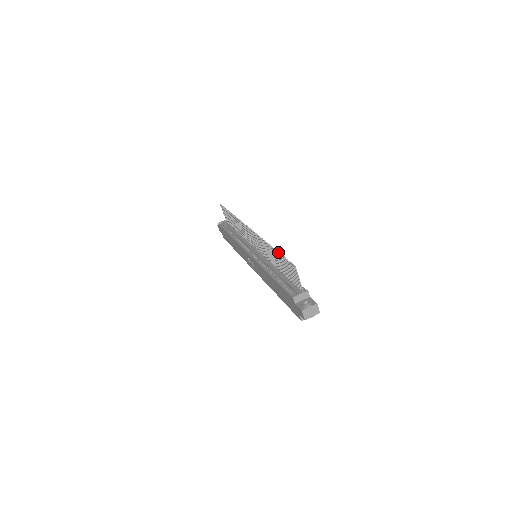
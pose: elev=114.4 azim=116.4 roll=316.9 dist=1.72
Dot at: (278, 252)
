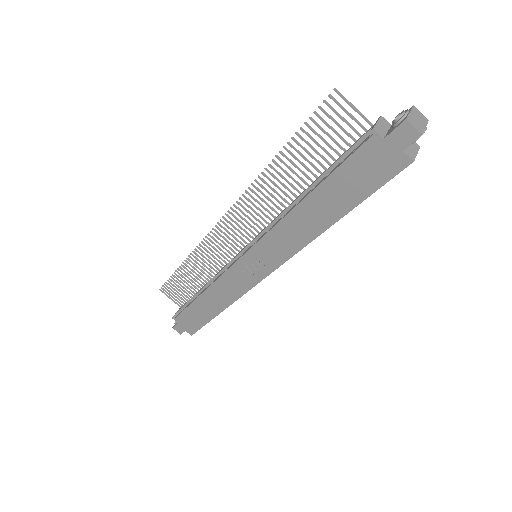
Dot at: (291, 137)
